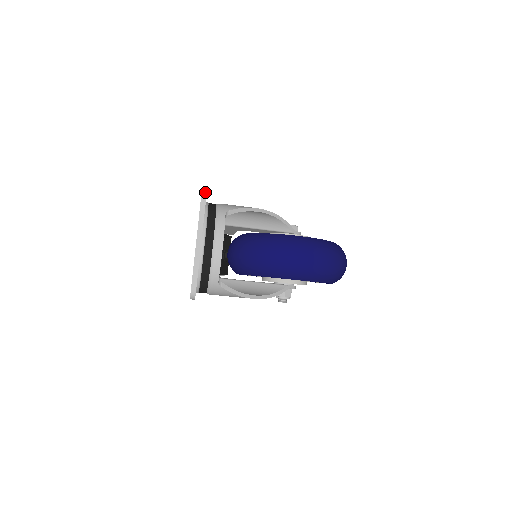
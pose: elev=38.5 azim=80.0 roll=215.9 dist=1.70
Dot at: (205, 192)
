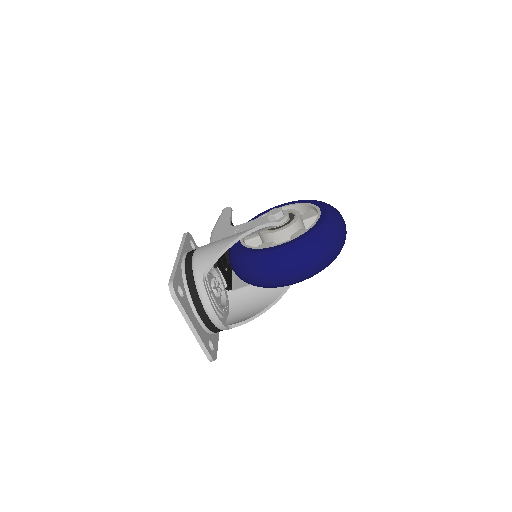
Dot at: (172, 289)
